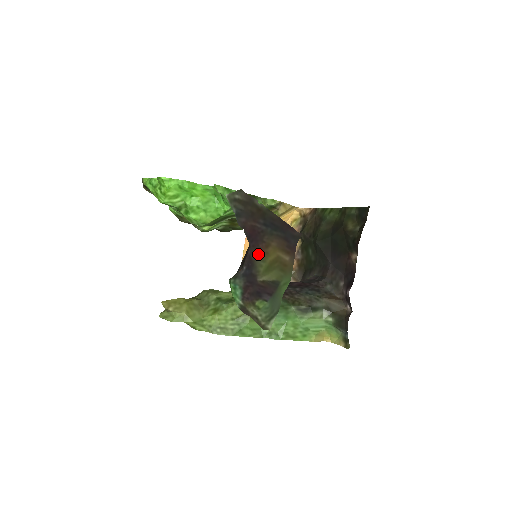
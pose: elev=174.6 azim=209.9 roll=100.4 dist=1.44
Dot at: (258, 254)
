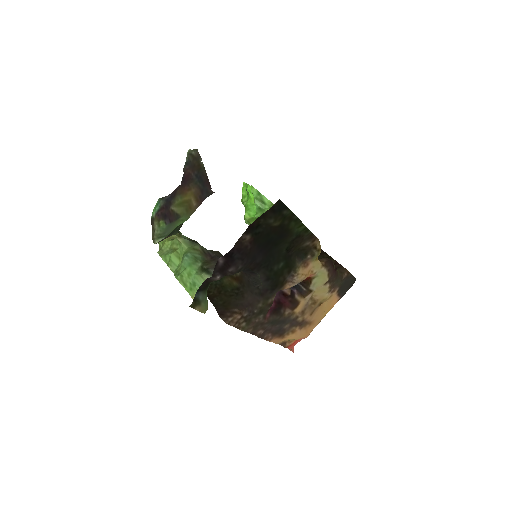
Dot at: (181, 192)
